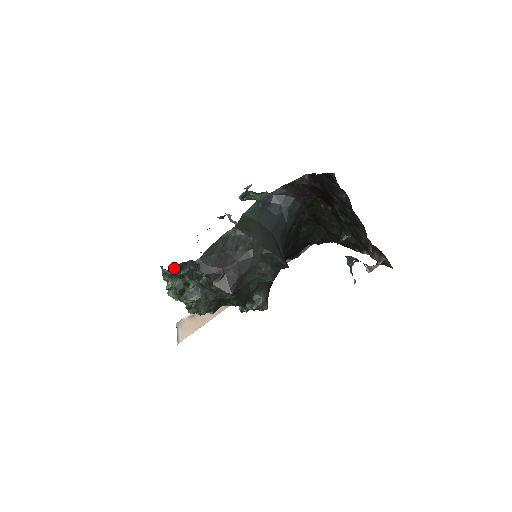
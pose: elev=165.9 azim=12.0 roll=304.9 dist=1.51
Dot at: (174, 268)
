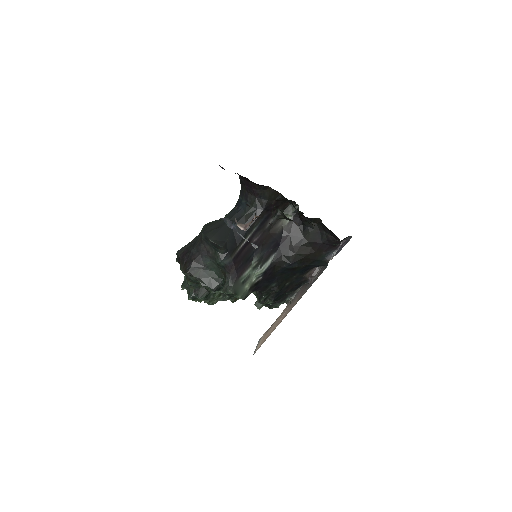
Dot at: occluded
